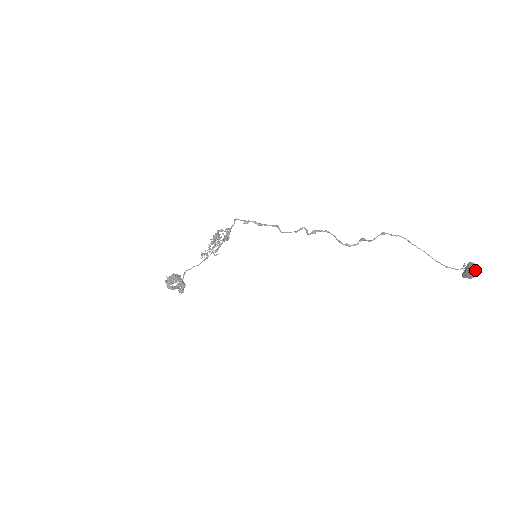
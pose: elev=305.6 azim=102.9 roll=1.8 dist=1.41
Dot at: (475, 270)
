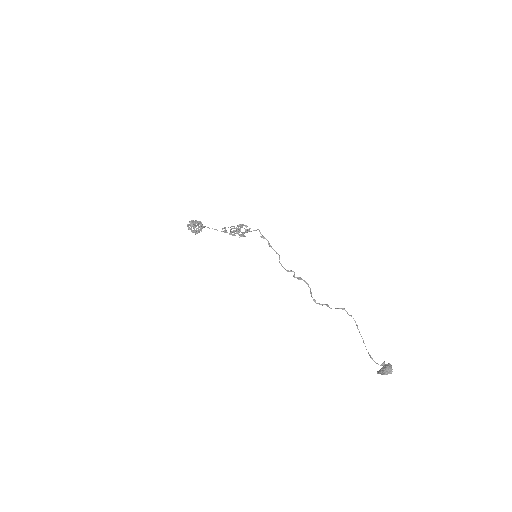
Dot at: (389, 370)
